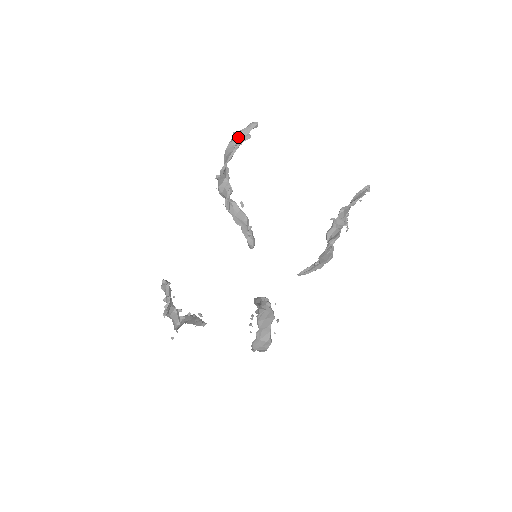
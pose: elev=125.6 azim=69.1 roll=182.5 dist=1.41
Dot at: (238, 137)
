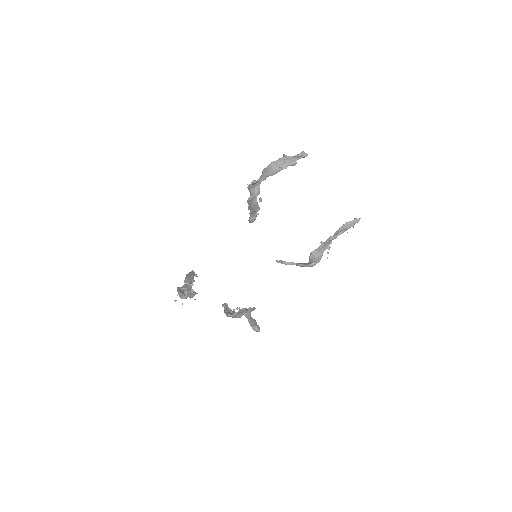
Dot at: (286, 160)
